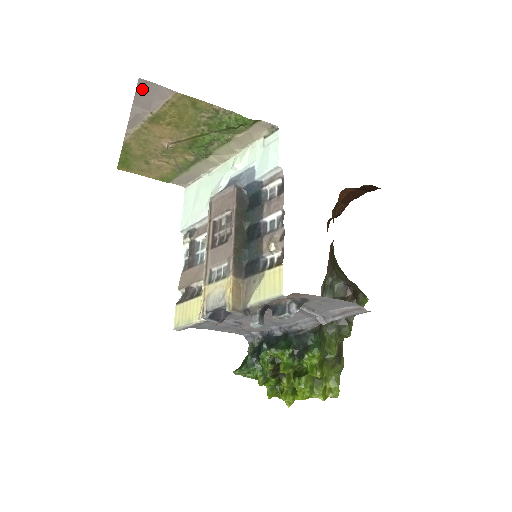
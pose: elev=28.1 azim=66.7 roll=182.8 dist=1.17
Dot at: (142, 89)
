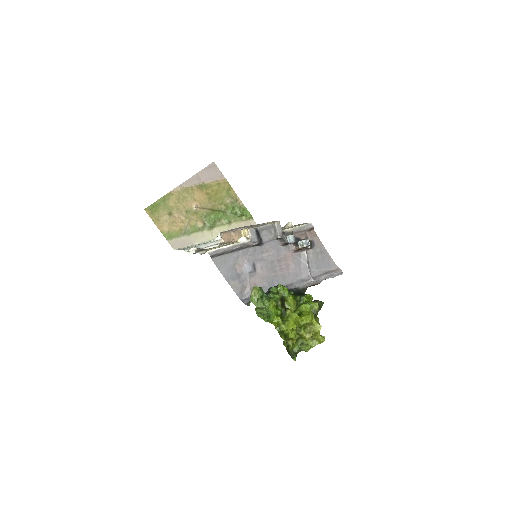
Dot at: (210, 168)
